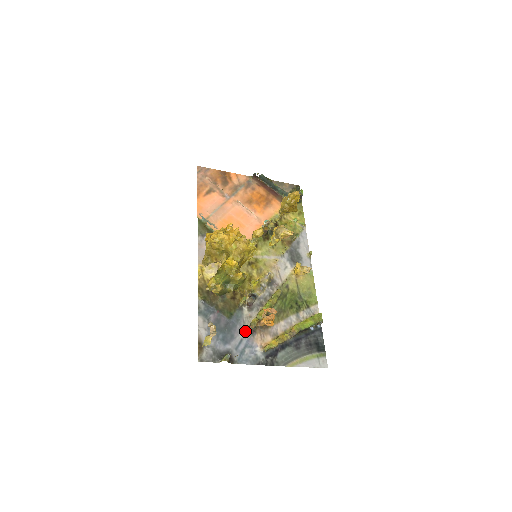
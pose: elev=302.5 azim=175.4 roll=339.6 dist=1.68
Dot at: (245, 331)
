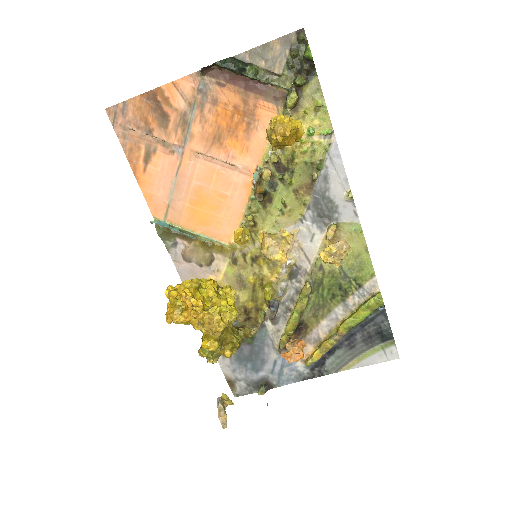
Dot at: (276, 350)
